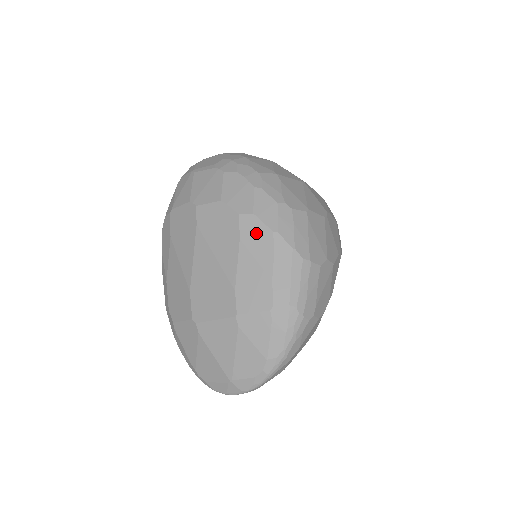
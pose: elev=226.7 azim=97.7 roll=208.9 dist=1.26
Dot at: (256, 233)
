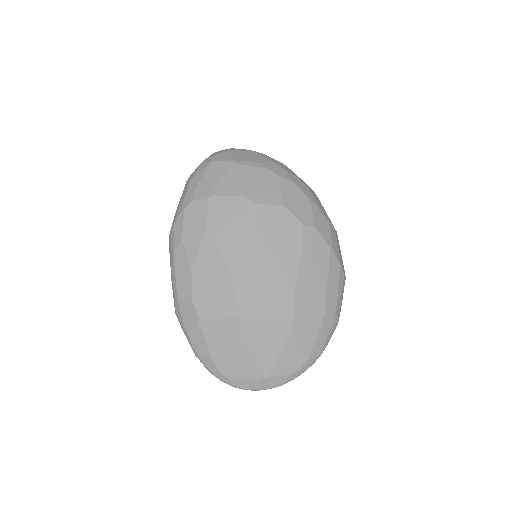
Dot at: (316, 246)
